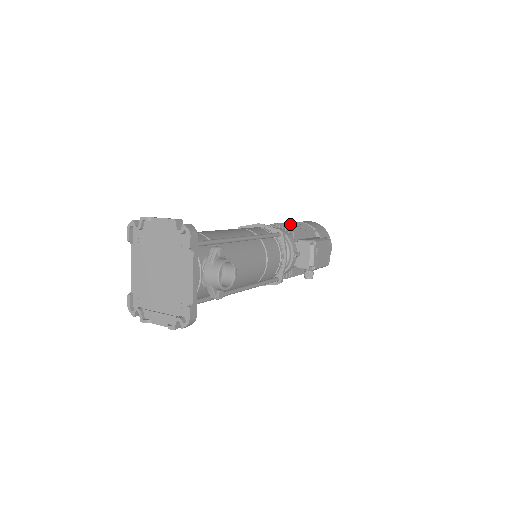
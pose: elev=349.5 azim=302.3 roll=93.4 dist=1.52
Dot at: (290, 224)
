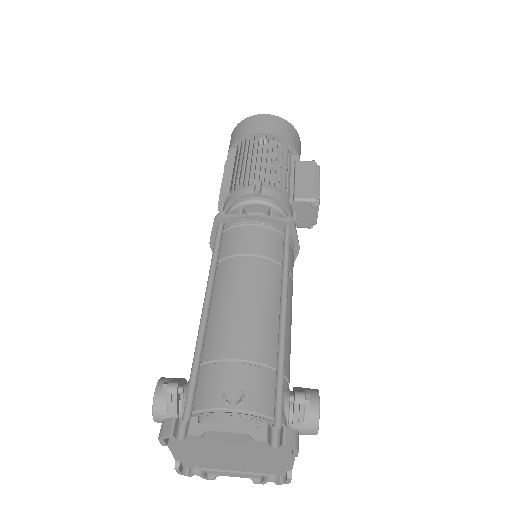
Dot at: (270, 167)
